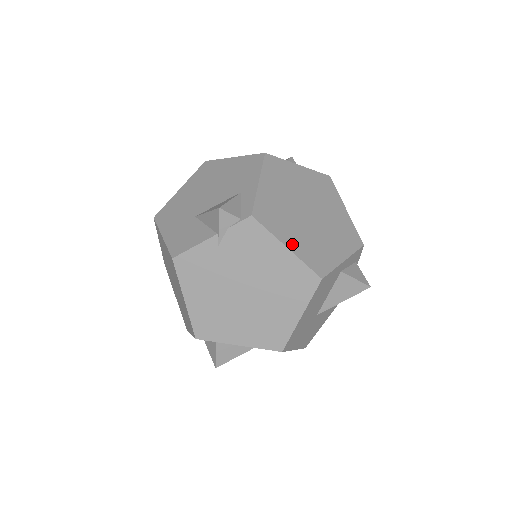
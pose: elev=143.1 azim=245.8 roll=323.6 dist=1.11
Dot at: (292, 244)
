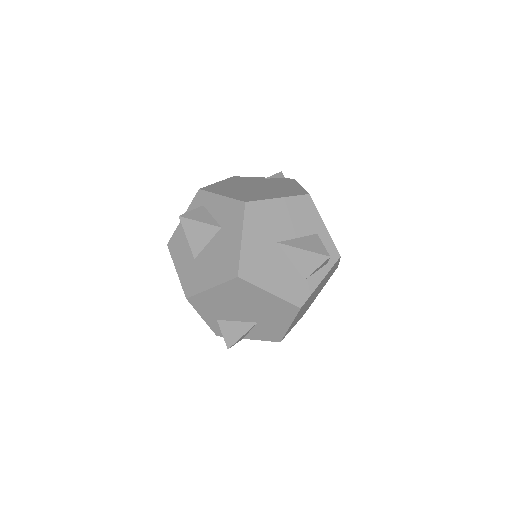
Dot at: occluded
